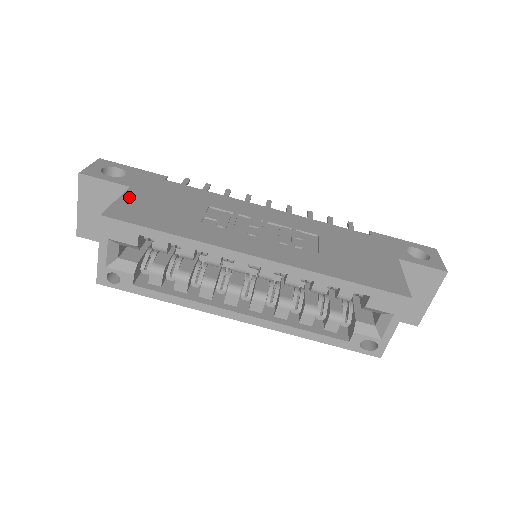
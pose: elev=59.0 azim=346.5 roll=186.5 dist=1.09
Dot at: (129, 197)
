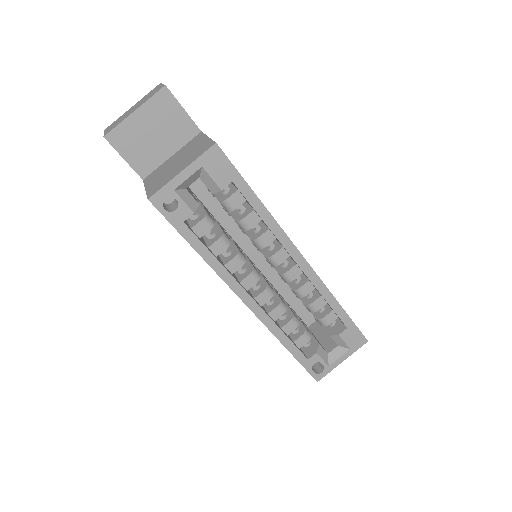
Dot at: occluded
